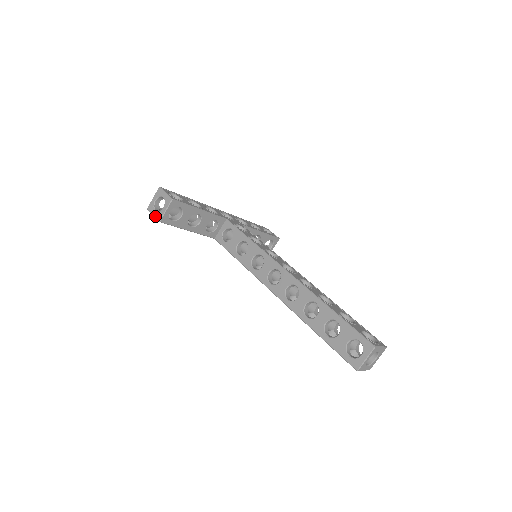
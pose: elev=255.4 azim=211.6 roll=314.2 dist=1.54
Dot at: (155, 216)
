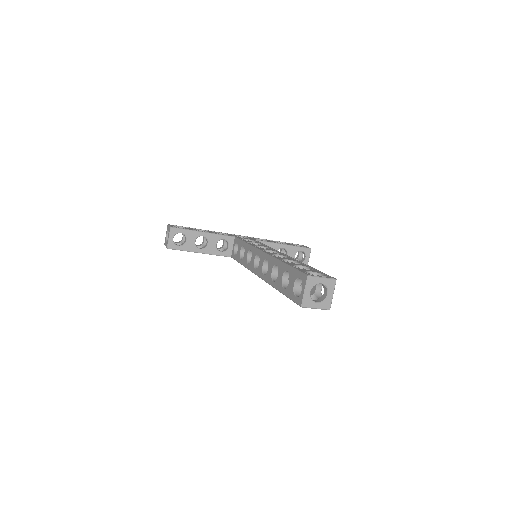
Dot at: (166, 246)
